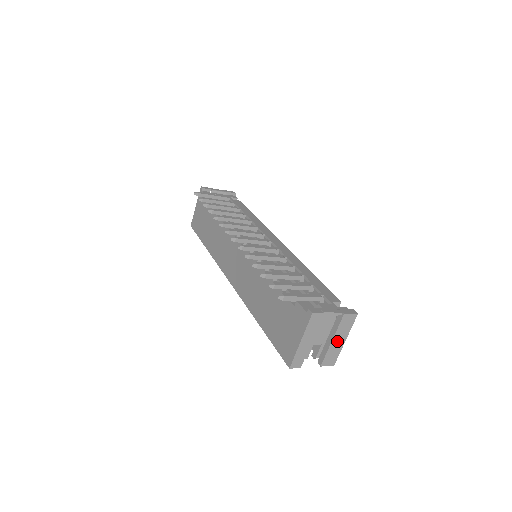
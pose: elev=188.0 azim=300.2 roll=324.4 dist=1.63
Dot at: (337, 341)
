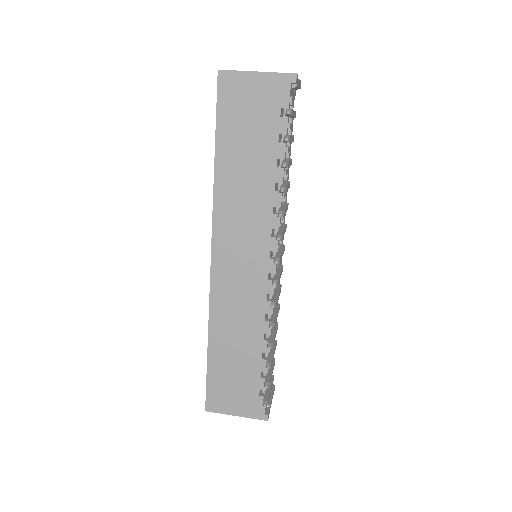
Dot at: occluded
